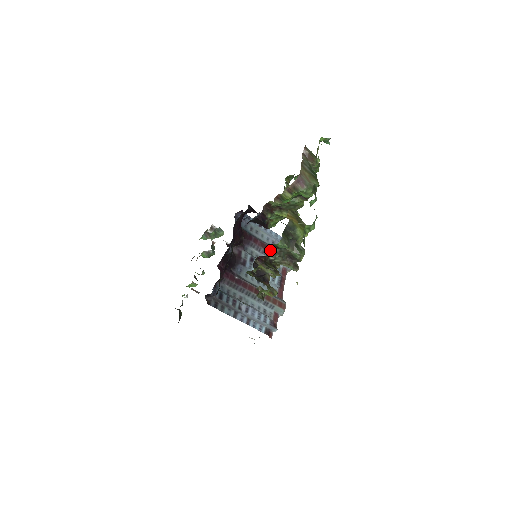
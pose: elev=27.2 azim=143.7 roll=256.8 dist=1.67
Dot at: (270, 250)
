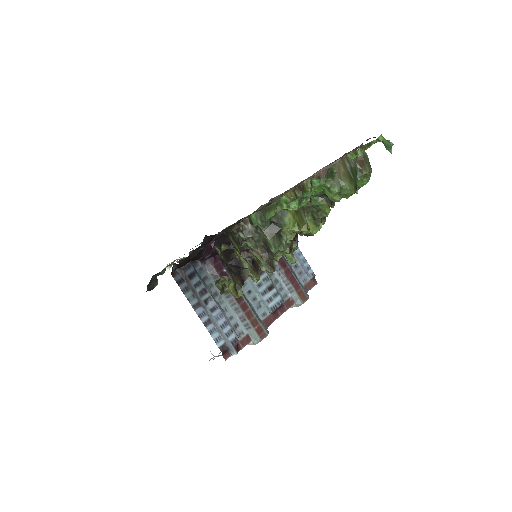
Dot at: (244, 224)
